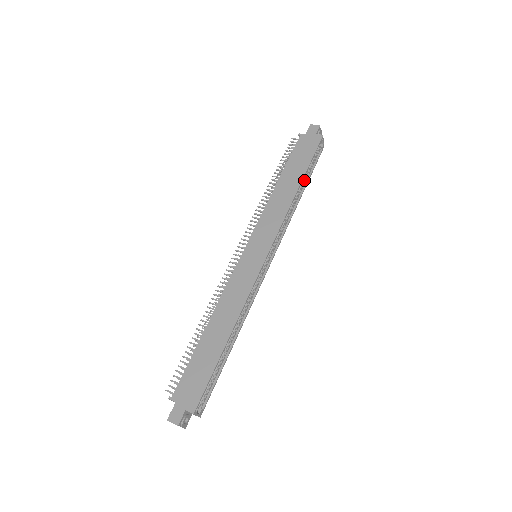
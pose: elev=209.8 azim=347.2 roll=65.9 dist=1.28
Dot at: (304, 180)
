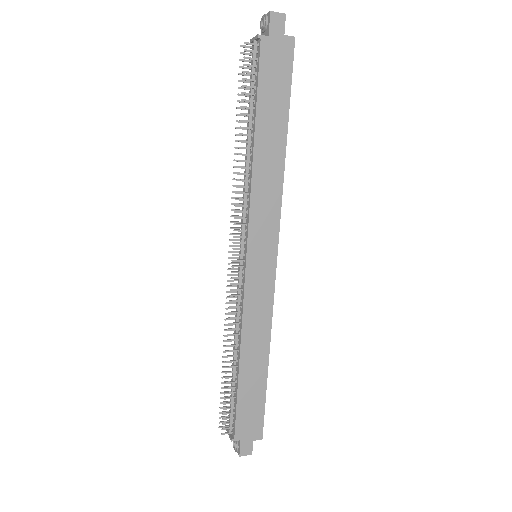
Dot at: occluded
